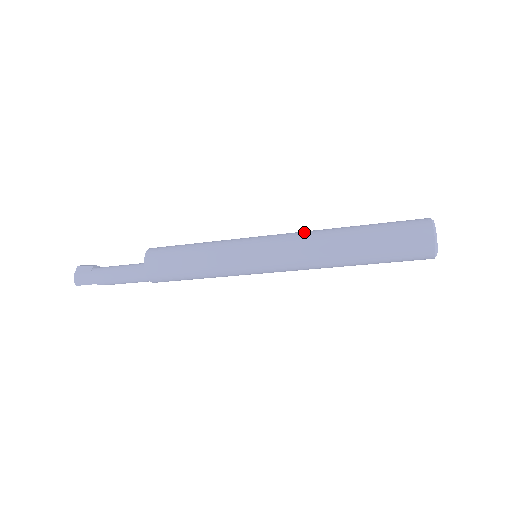
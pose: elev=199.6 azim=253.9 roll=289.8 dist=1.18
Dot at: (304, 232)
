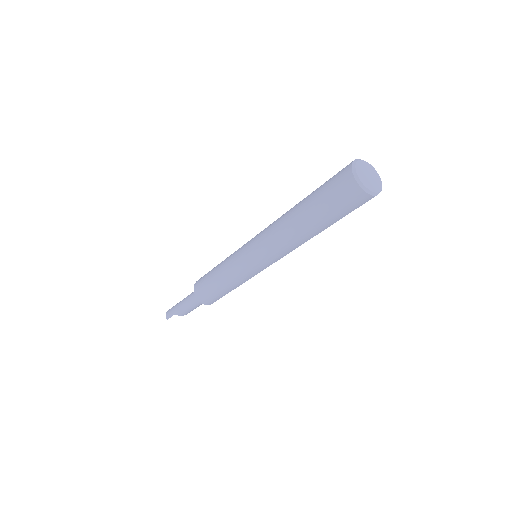
Dot at: occluded
